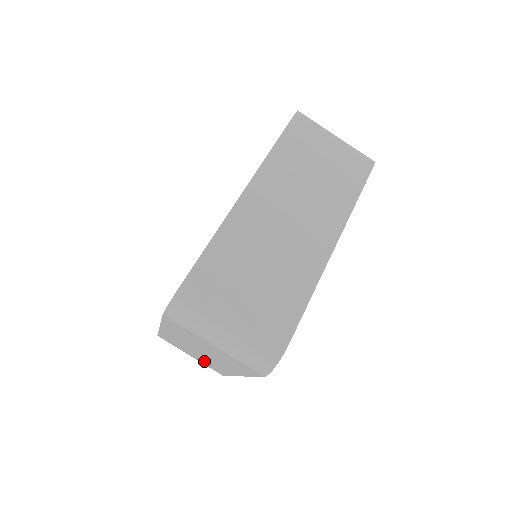
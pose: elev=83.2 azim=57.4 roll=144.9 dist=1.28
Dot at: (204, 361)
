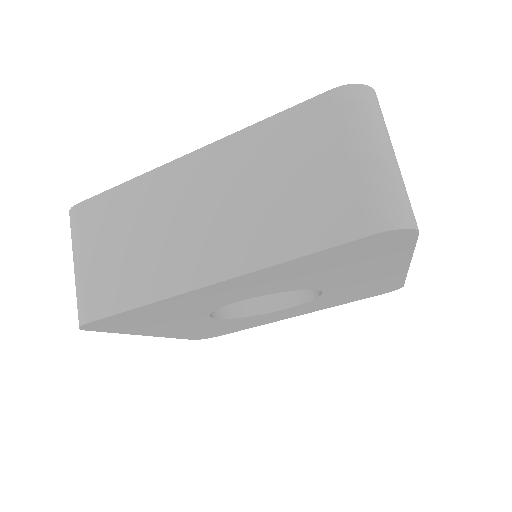
Dot at: (125, 265)
